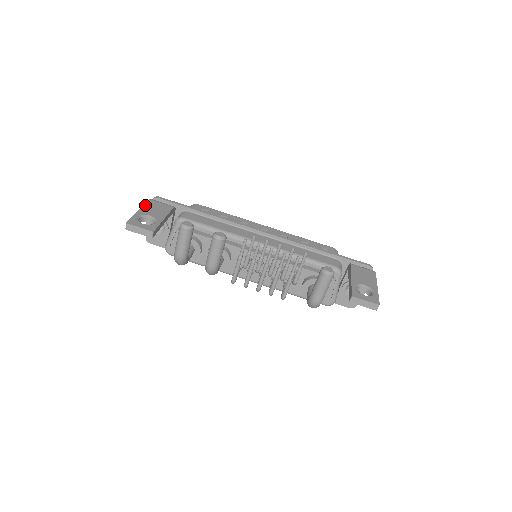
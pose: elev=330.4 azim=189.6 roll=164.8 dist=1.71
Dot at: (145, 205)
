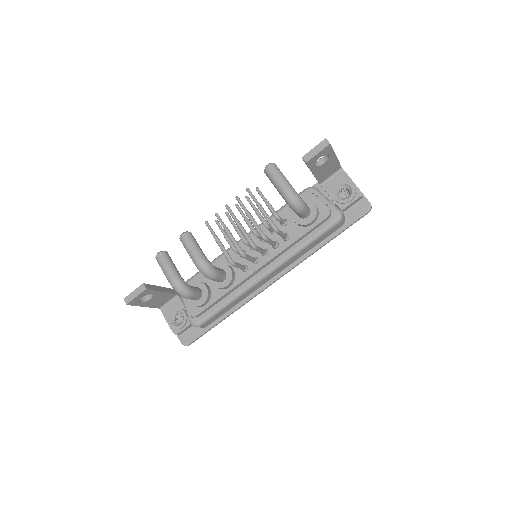
Dot at: occluded
